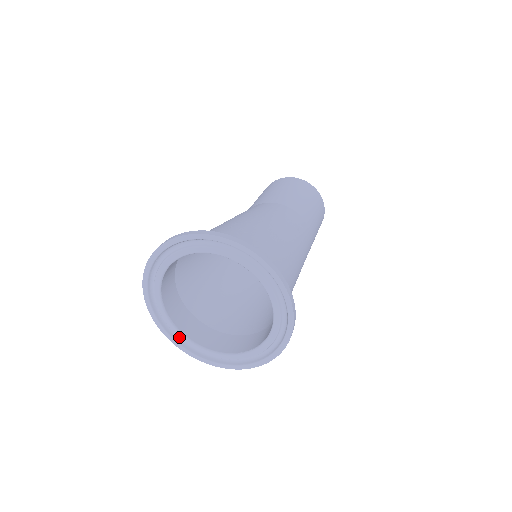
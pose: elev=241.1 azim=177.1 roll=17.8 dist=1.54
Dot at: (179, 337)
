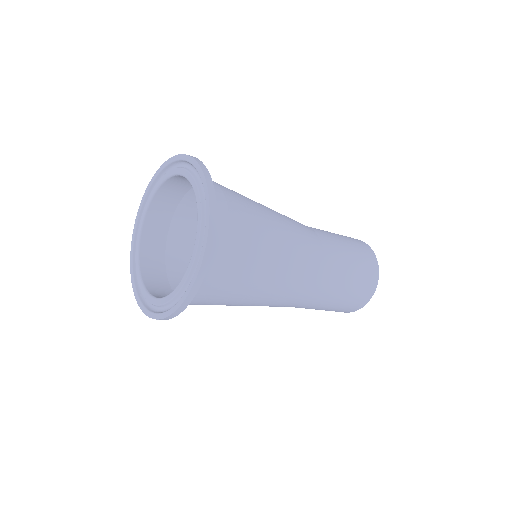
Dot at: (136, 256)
